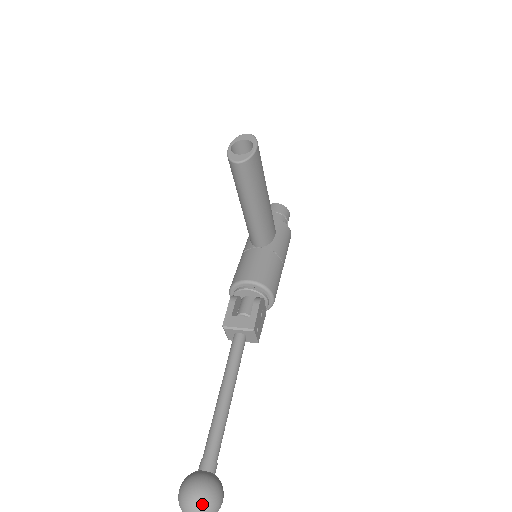
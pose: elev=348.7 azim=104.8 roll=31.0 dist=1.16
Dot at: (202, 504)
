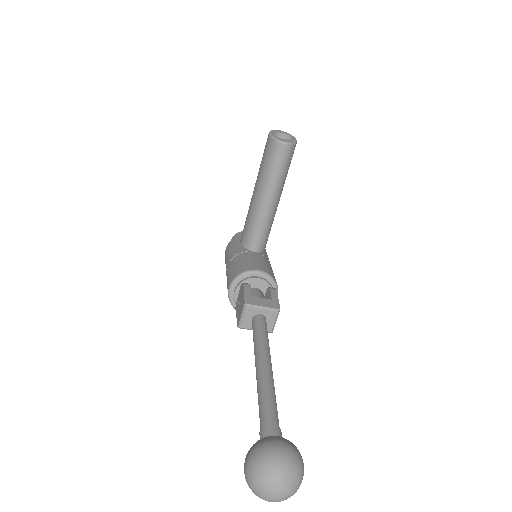
Dot at: (294, 466)
